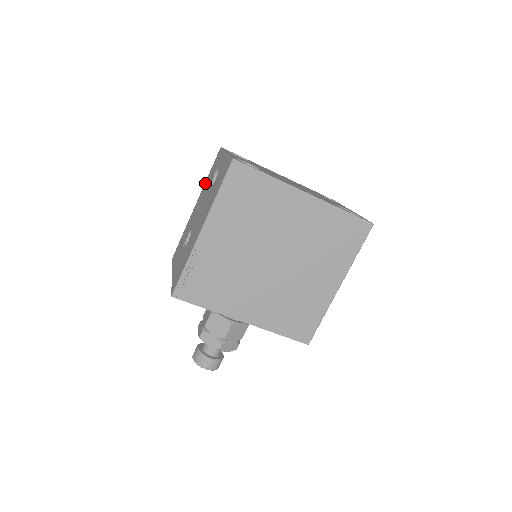
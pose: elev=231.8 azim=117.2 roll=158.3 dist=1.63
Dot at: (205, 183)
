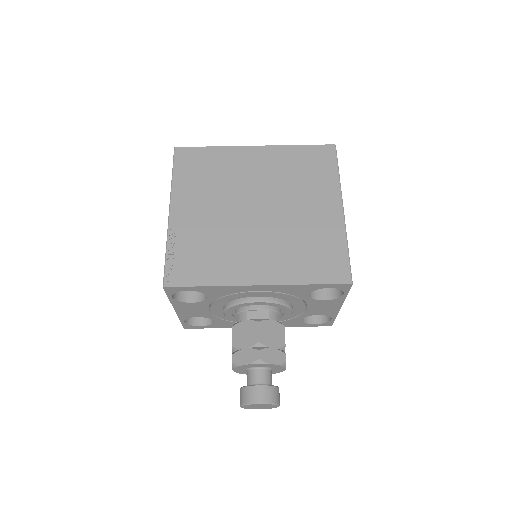
Dot at: occluded
